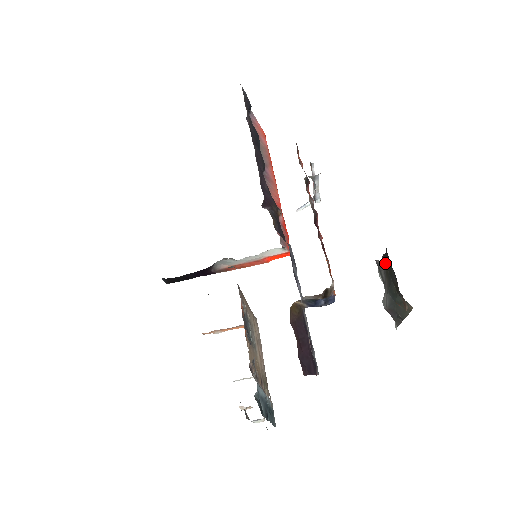
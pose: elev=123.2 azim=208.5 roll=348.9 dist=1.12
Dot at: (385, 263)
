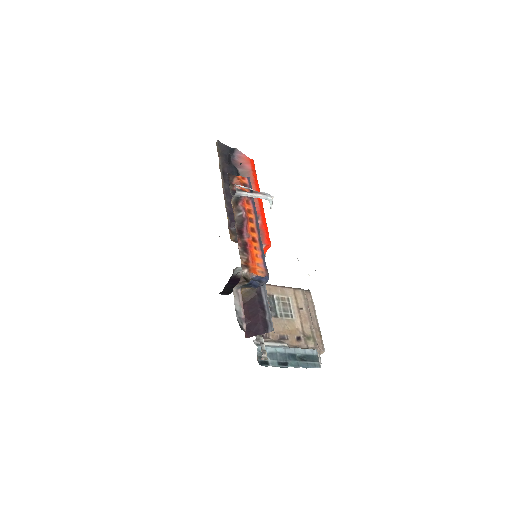
Dot at: occluded
